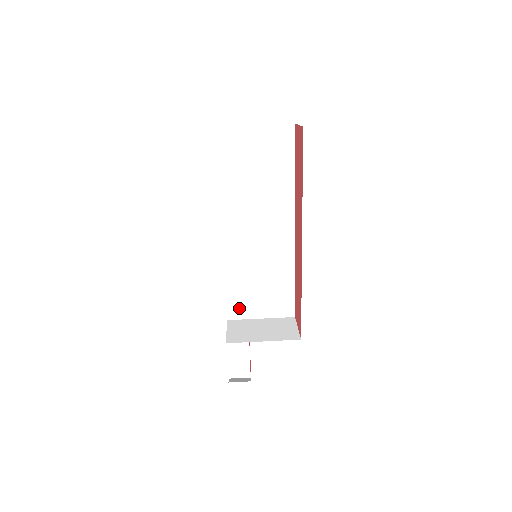
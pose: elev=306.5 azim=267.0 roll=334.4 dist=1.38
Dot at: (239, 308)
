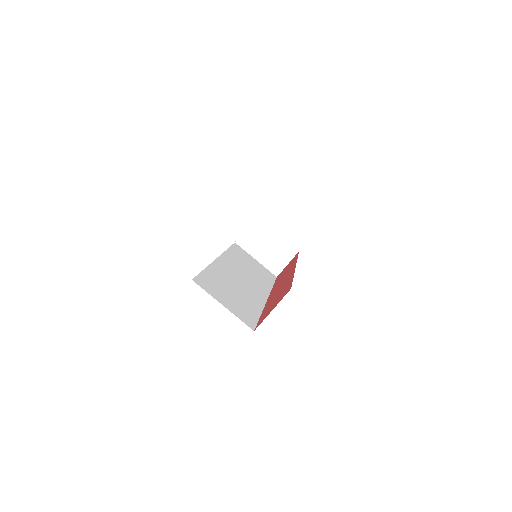
Dot at: occluded
